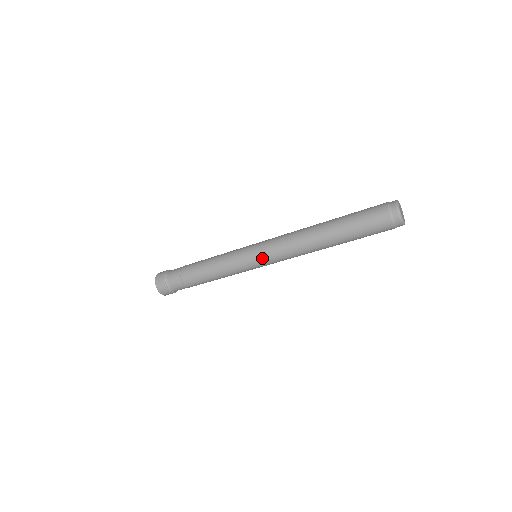
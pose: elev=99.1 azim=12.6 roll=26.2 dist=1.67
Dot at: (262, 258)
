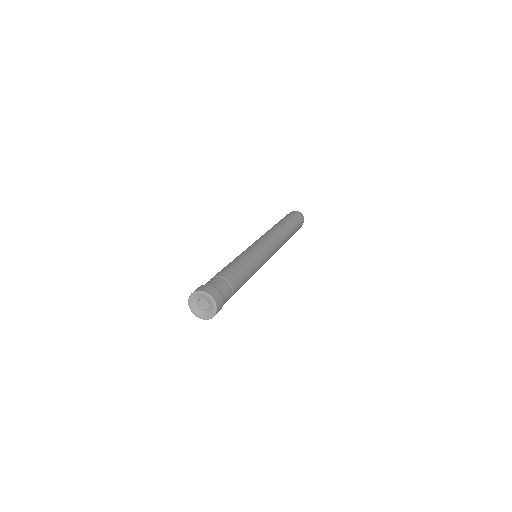
Dot at: (267, 246)
